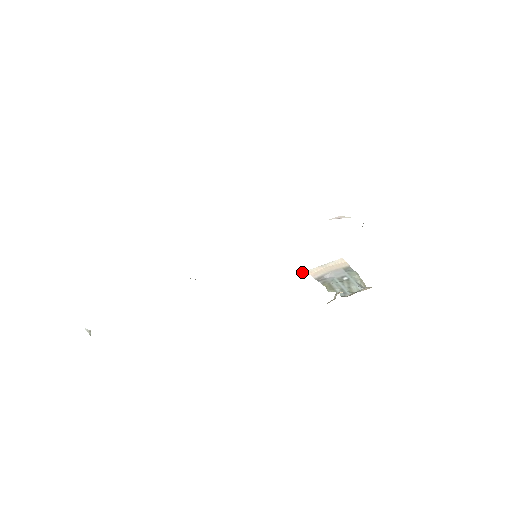
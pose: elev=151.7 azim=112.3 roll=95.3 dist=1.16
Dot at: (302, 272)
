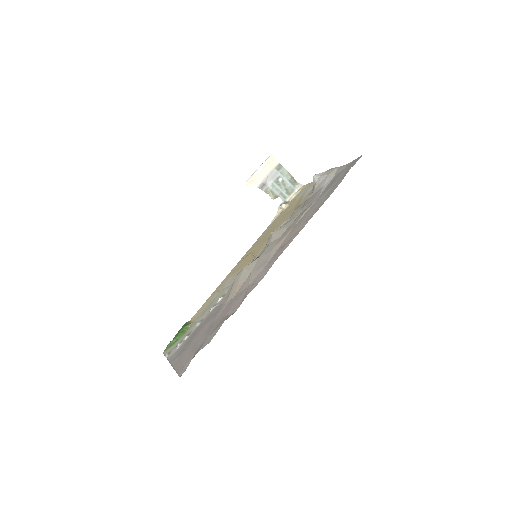
Dot at: (246, 184)
